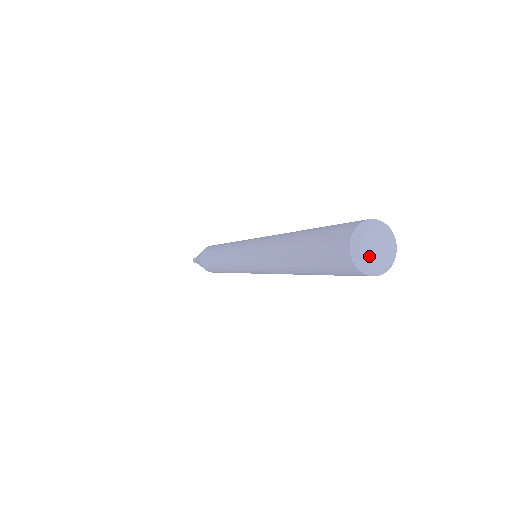
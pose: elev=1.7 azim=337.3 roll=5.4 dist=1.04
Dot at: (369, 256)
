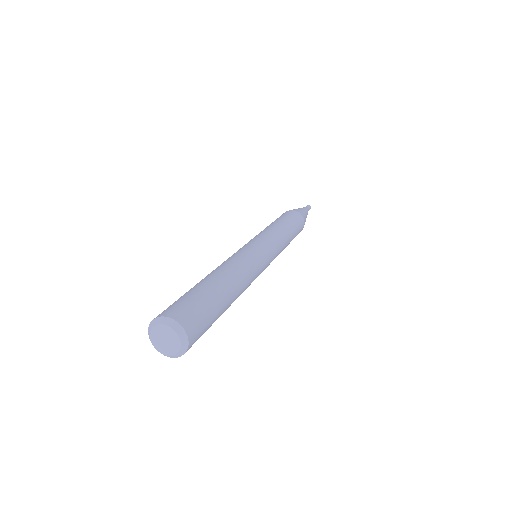
Dot at: (165, 350)
